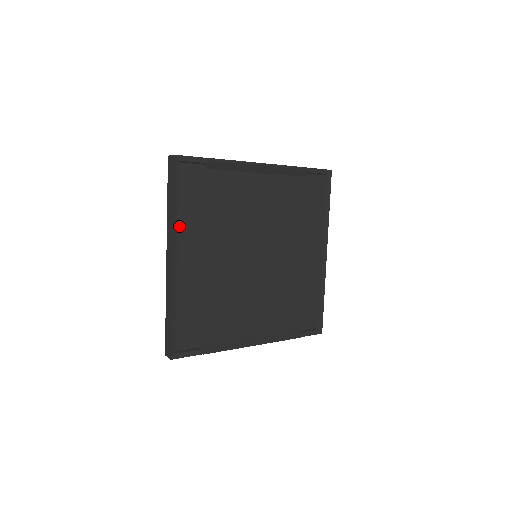
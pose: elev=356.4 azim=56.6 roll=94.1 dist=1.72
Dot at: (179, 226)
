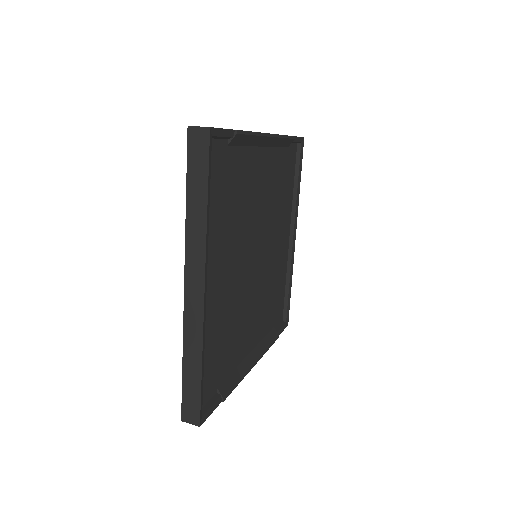
Dot at: occluded
